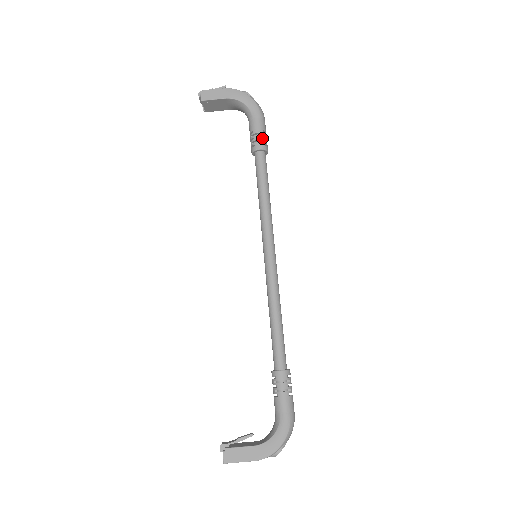
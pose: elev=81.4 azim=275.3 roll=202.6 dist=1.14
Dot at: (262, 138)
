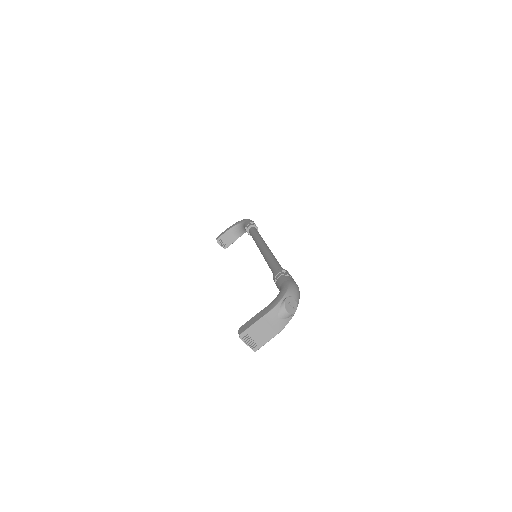
Dot at: (250, 223)
